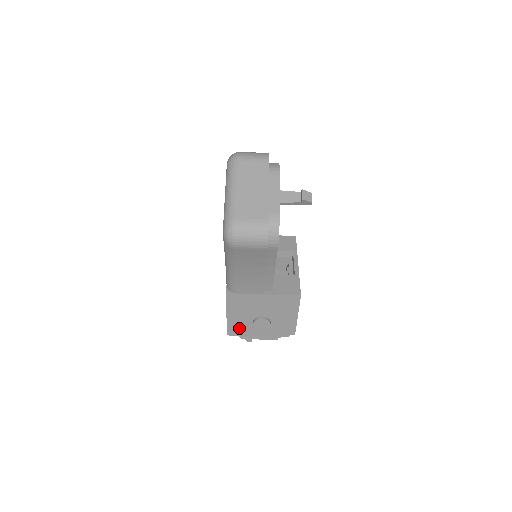
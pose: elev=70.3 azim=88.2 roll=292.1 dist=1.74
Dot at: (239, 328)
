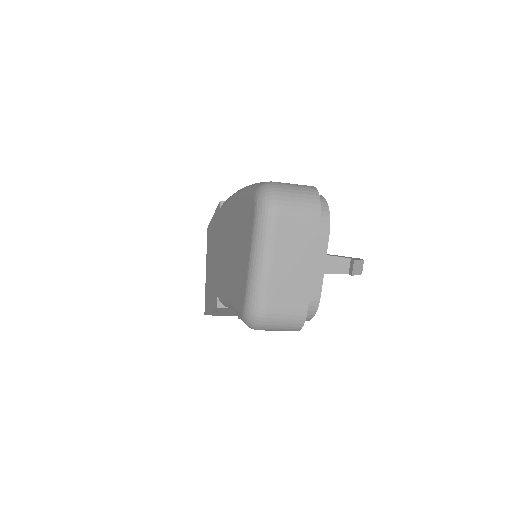
Dot at: (220, 314)
